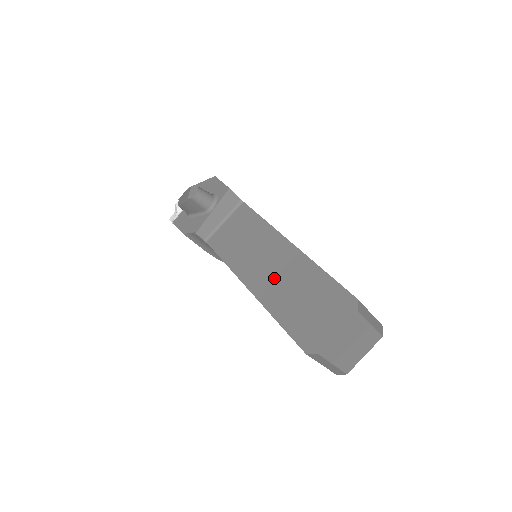
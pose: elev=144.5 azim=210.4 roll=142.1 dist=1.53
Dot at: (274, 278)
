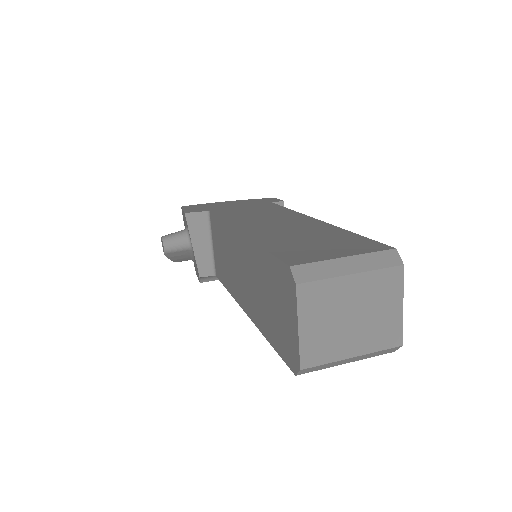
Dot at: (247, 286)
